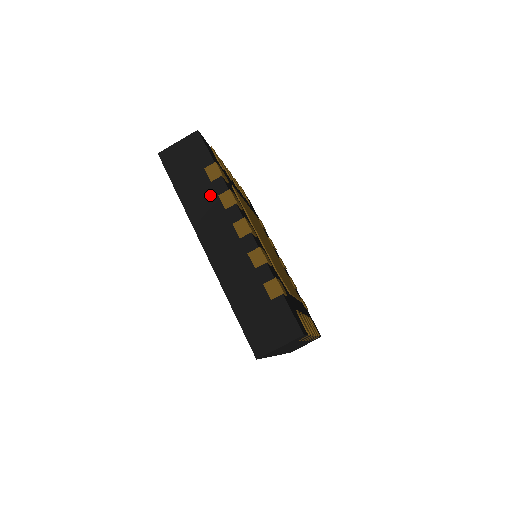
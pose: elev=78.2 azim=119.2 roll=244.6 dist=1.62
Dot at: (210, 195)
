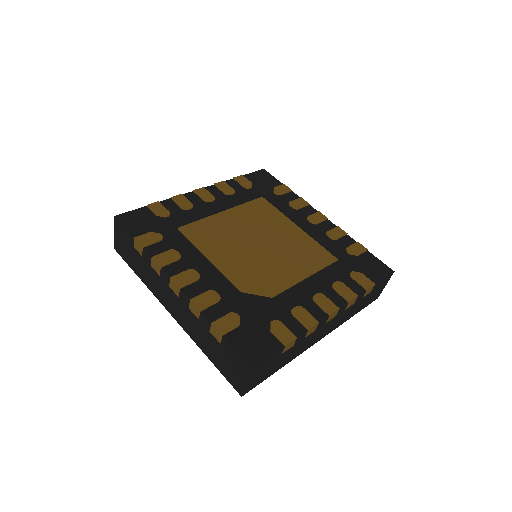
Dot at: (148, 268)
